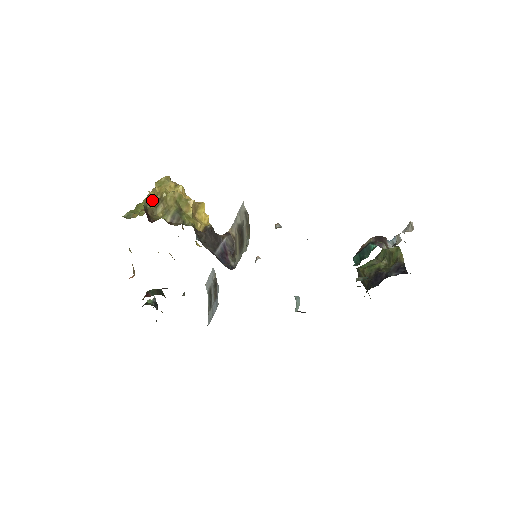
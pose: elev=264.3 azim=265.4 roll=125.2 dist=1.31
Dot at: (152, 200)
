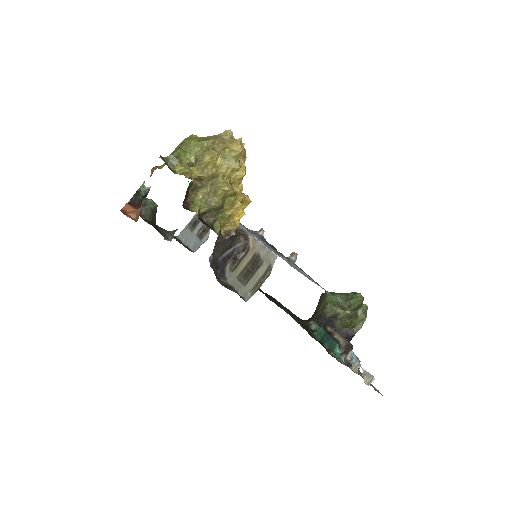
Dot at: (207, 159)
